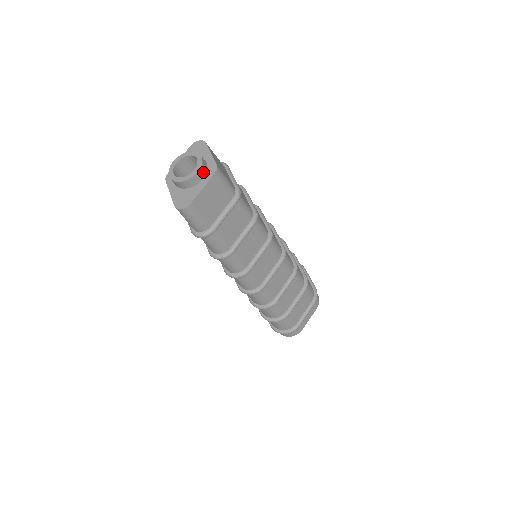
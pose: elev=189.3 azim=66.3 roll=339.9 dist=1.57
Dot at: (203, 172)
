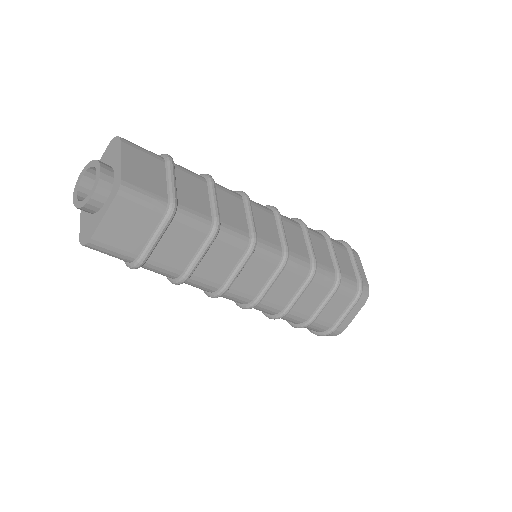
Dot at: (104, 192)
